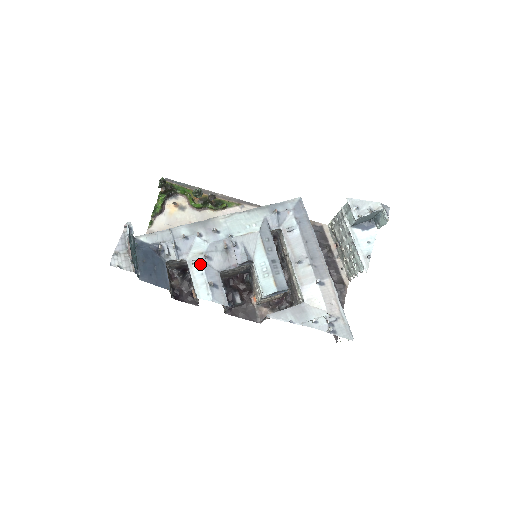
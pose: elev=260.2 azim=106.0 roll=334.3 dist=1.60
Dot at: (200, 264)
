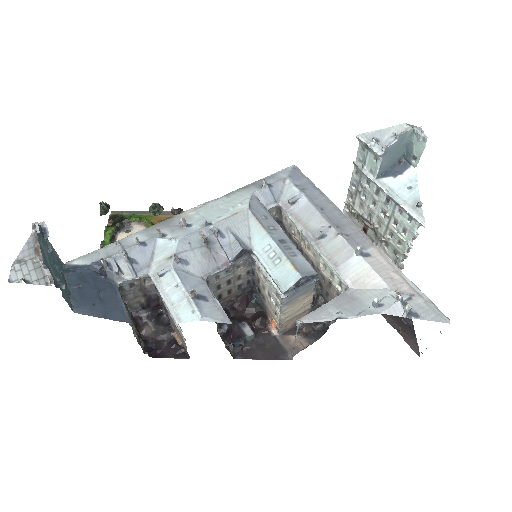
Dot at: (171, 273)
